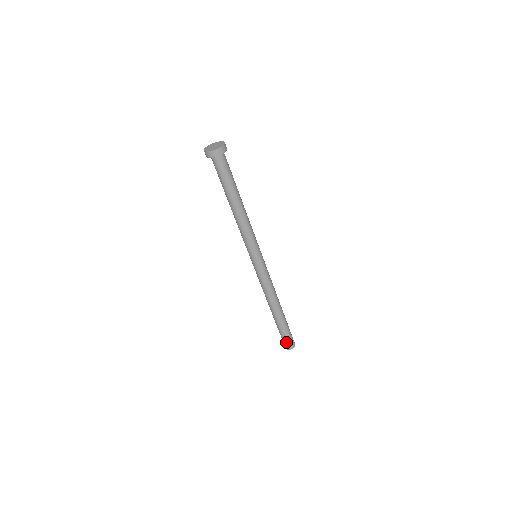
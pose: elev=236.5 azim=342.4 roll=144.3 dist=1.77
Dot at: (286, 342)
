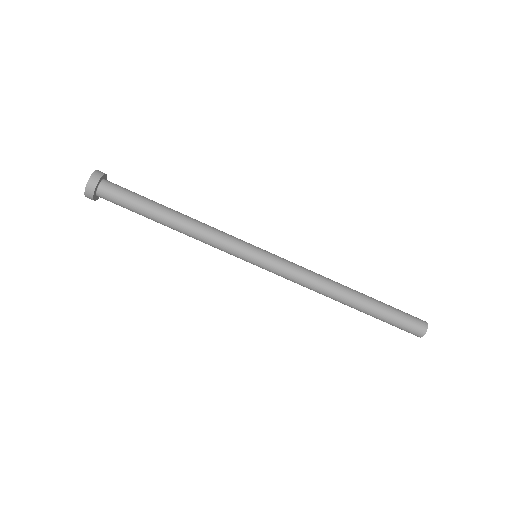
Dot at: (406, 330)
